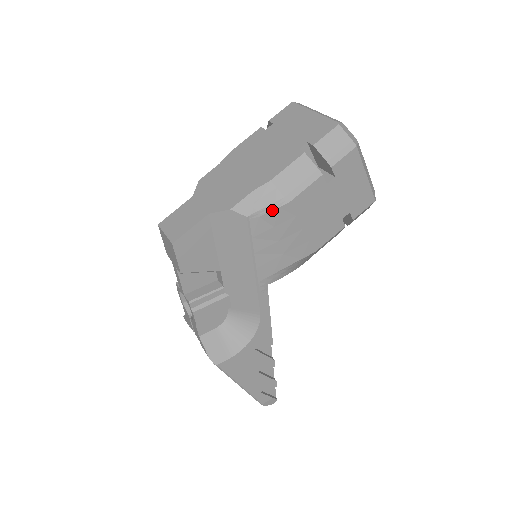
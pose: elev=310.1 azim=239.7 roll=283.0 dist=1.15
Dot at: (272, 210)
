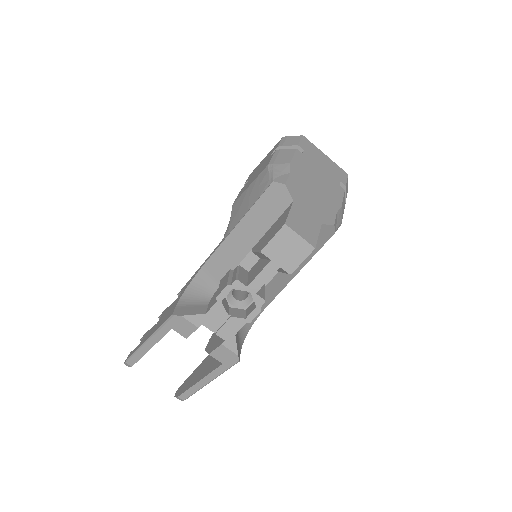
Dot at: (337, 229)
